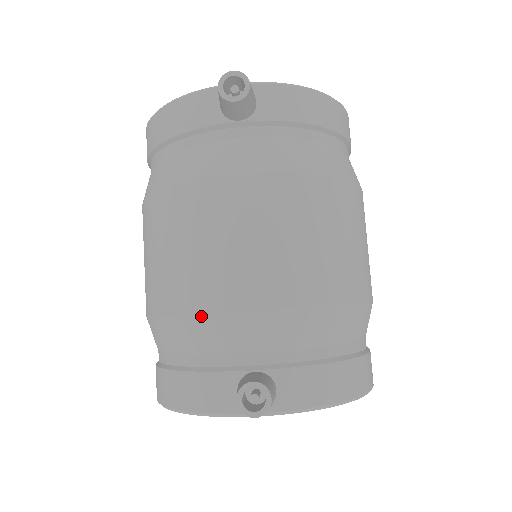
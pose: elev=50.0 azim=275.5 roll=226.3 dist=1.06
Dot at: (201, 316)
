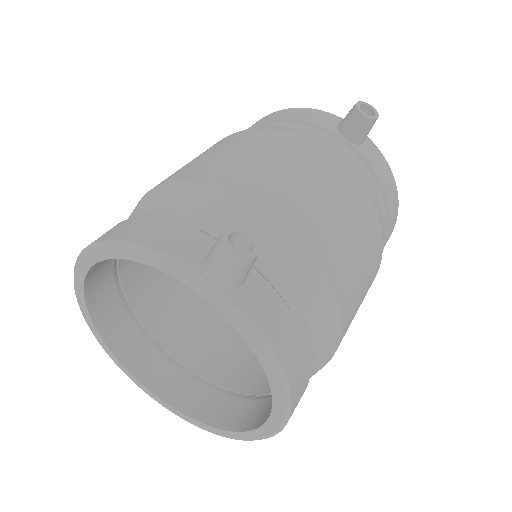
Dot at: (226, 190)
